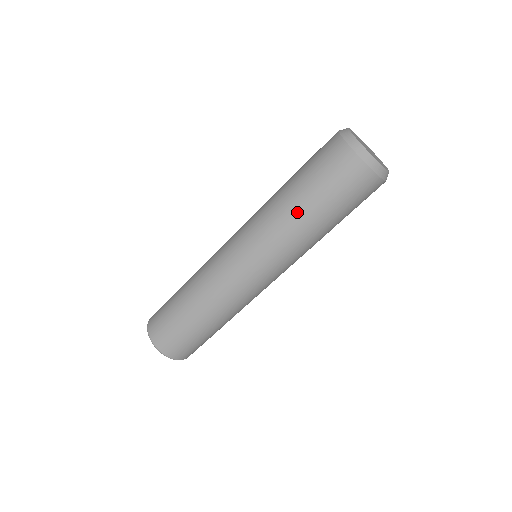
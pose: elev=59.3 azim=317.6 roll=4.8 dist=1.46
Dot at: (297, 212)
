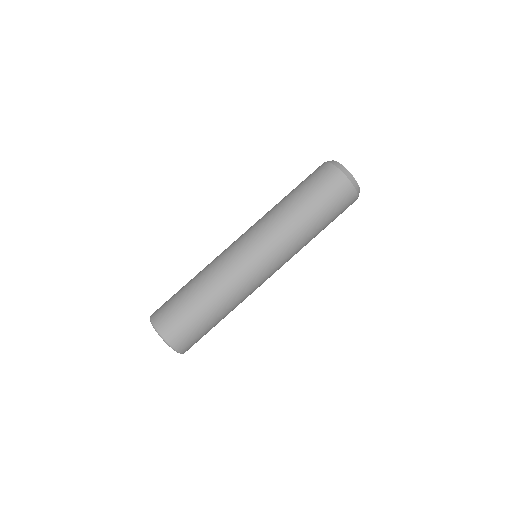
Dot at: (303, 217)
